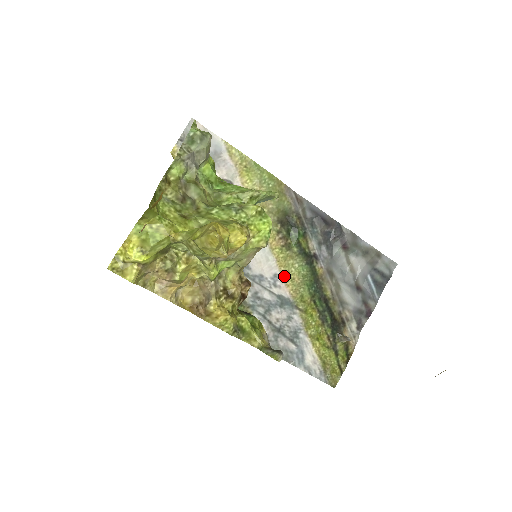
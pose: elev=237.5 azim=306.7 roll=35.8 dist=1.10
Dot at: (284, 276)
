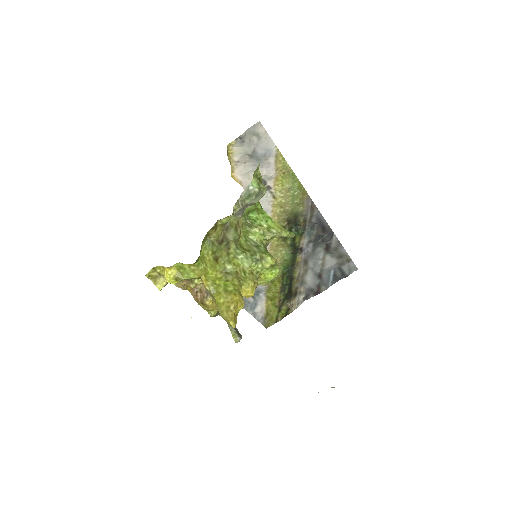
Dot at: occluded
